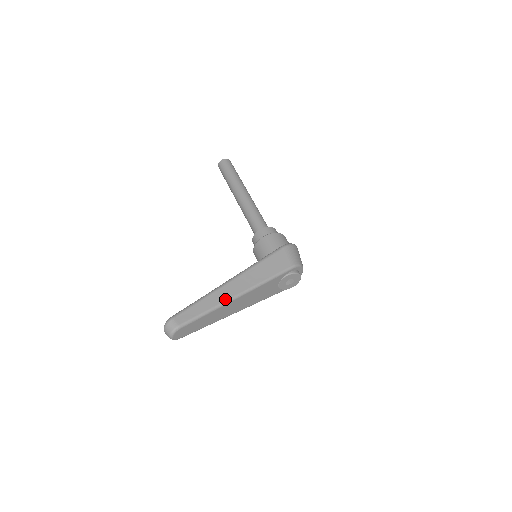
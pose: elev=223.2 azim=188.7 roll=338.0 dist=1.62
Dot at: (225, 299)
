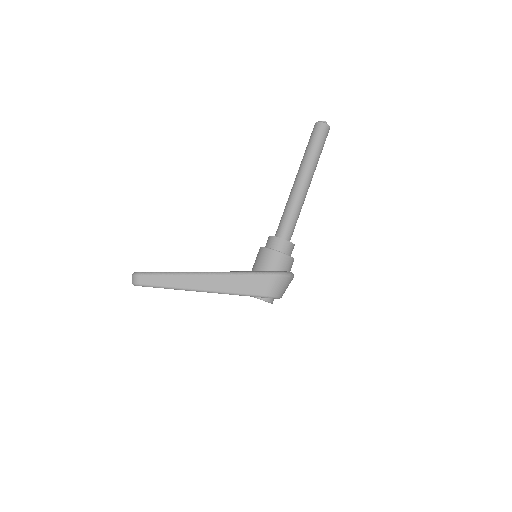
Dot at: (188, 287)
